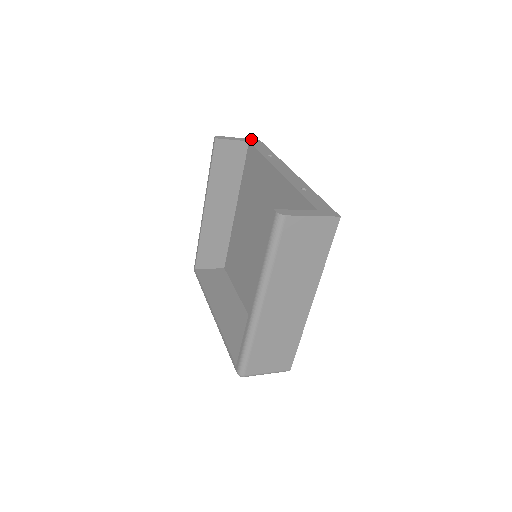
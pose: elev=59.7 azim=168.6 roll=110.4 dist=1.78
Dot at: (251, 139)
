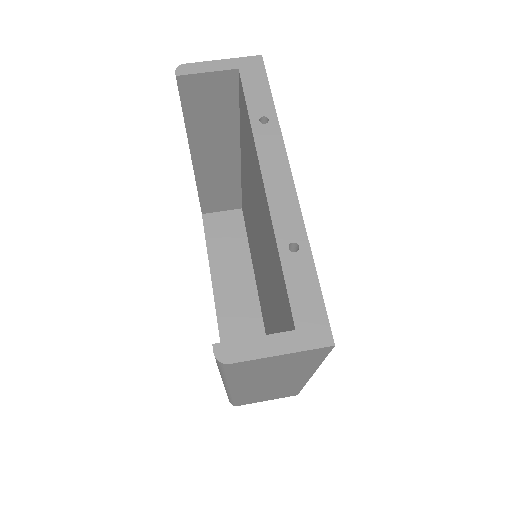
Dot at: (245, 58)
